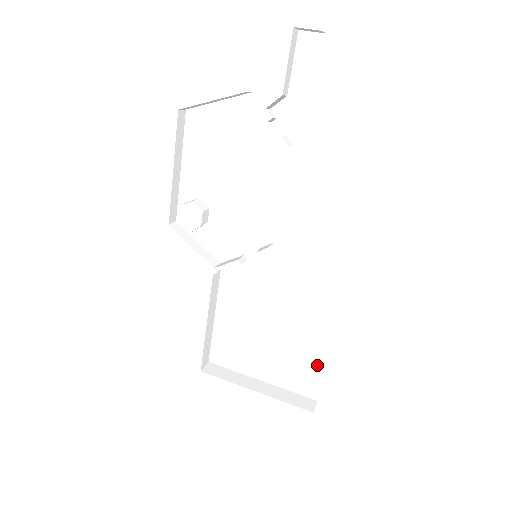
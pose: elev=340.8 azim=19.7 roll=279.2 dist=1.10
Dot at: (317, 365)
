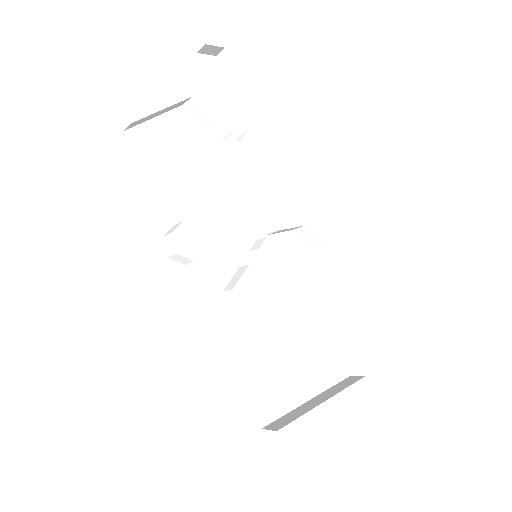
Dot at: (333, 340)
